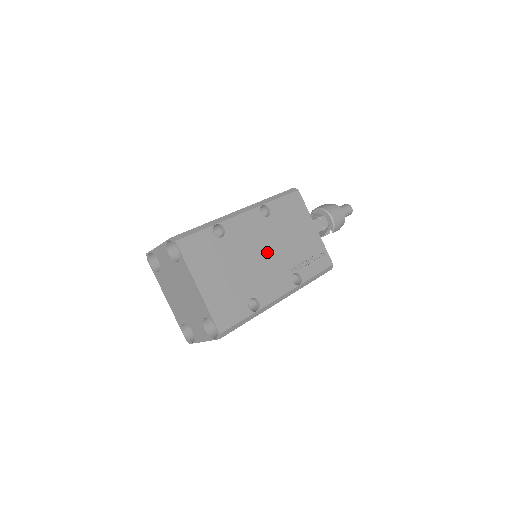
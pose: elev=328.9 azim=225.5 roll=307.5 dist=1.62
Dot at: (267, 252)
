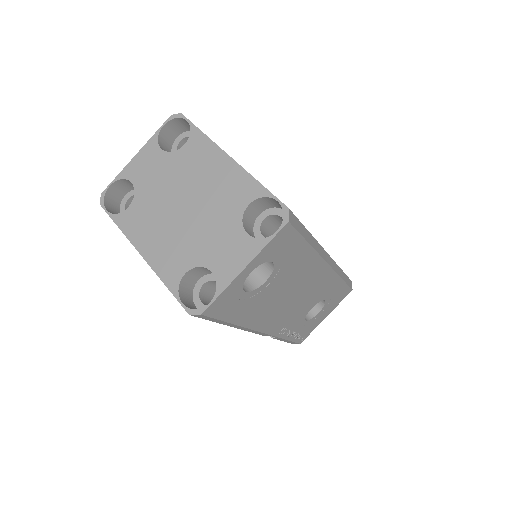
Dot at: occluded
